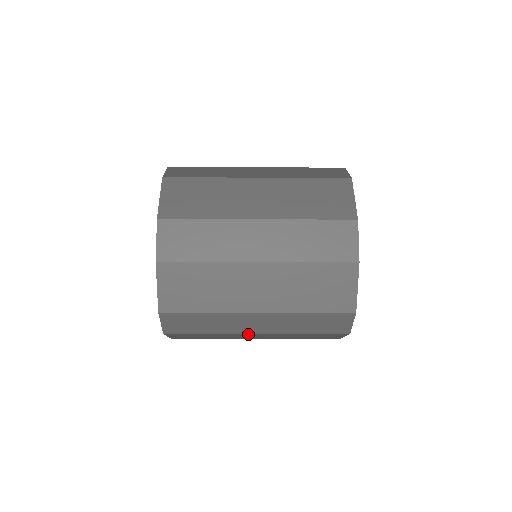
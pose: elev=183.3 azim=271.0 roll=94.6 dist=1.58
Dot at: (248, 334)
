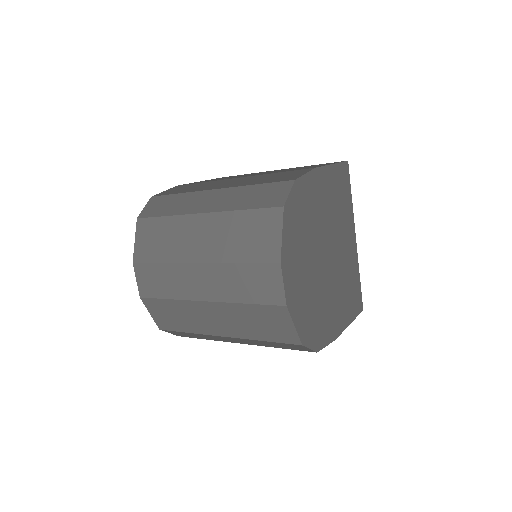
Dot at: occluded
